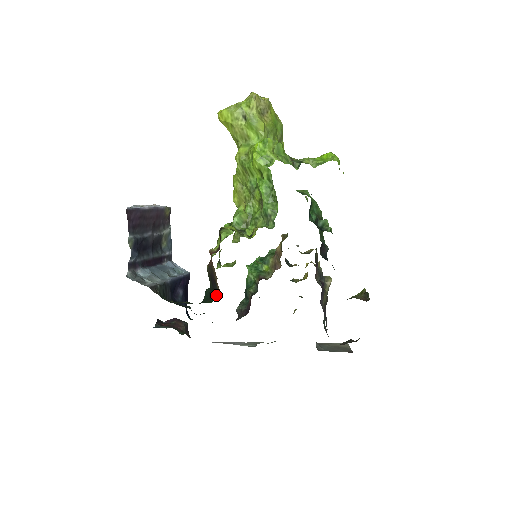
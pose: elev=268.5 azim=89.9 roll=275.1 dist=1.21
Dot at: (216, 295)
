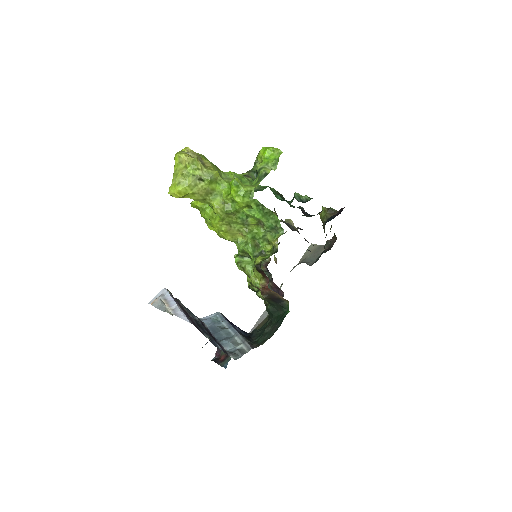
Dot at: (286, 305)
